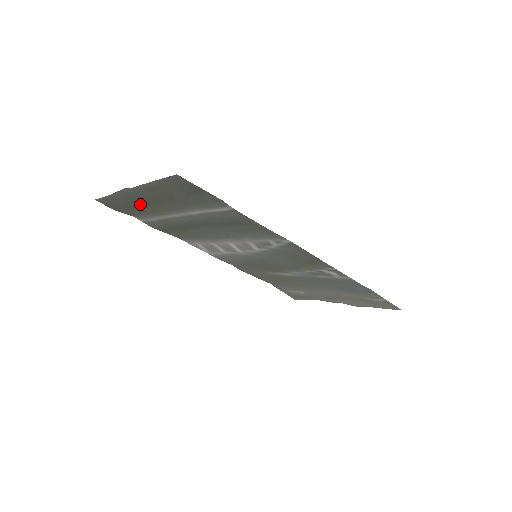
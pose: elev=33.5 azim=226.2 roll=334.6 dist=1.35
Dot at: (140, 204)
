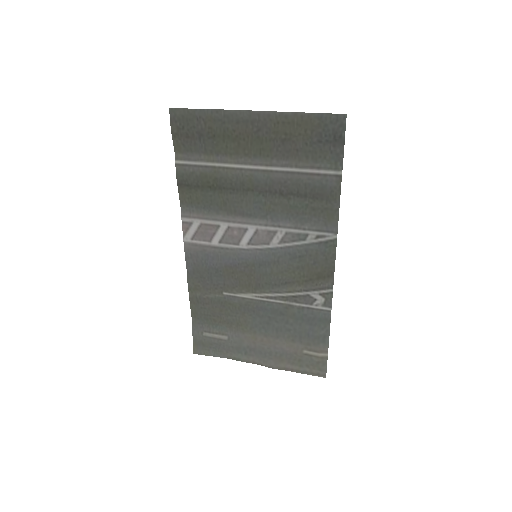
Dot at: (225, 136)
